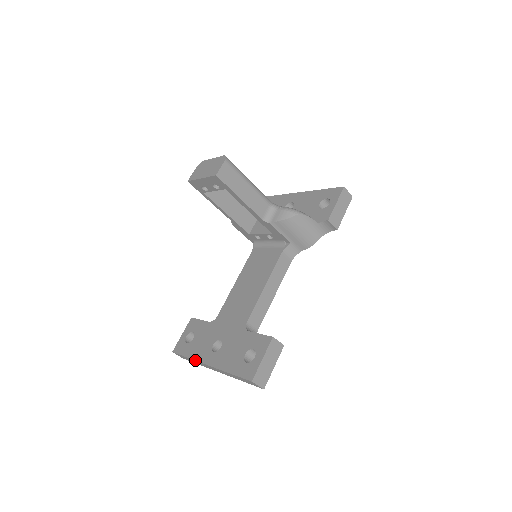
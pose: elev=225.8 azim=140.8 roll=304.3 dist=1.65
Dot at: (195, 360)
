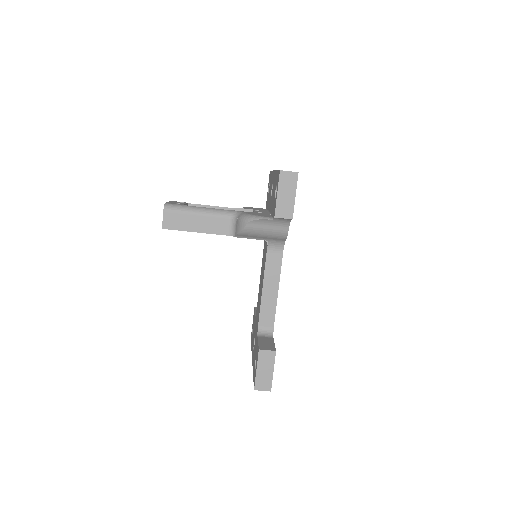
Dot at: occluded
